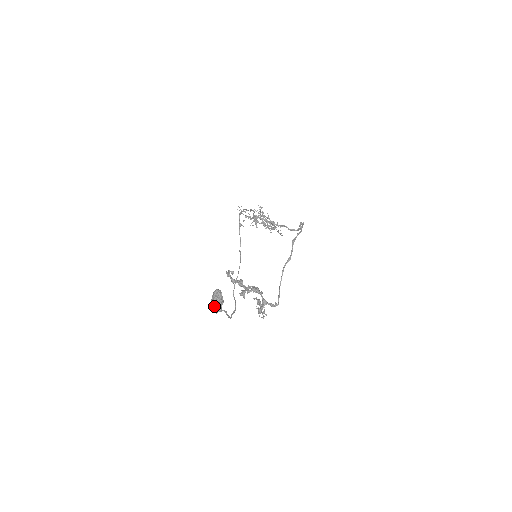
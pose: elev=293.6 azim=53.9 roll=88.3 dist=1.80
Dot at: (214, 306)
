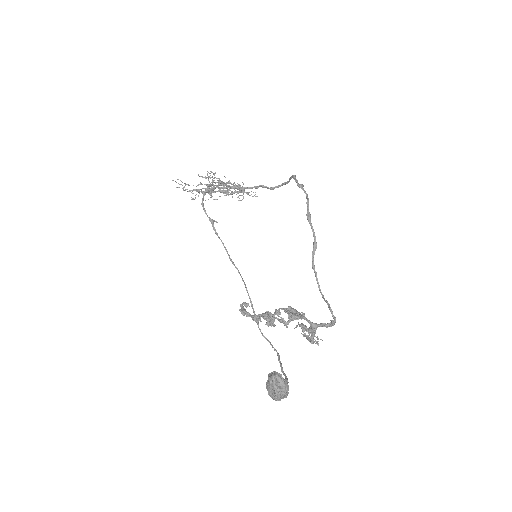
Dot at: (278, 399)
